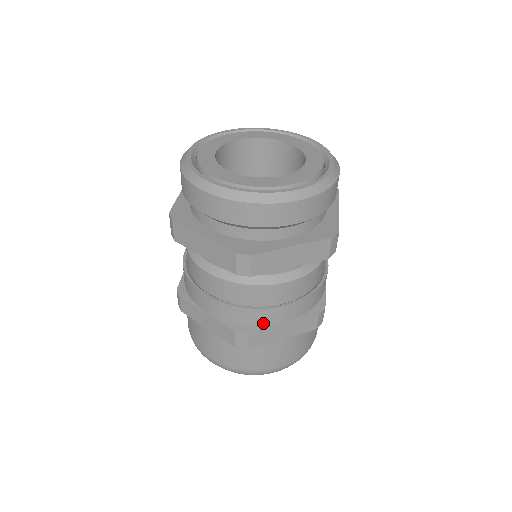
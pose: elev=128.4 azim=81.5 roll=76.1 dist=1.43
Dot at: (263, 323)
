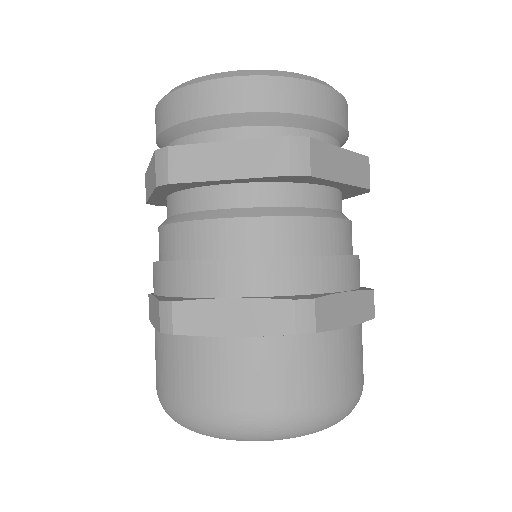
Dot at: (324, 287)
